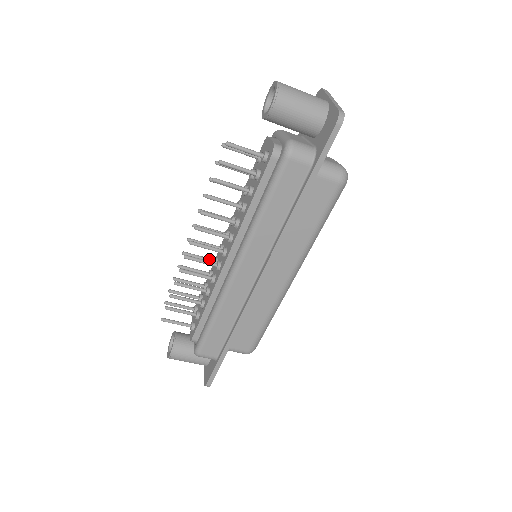
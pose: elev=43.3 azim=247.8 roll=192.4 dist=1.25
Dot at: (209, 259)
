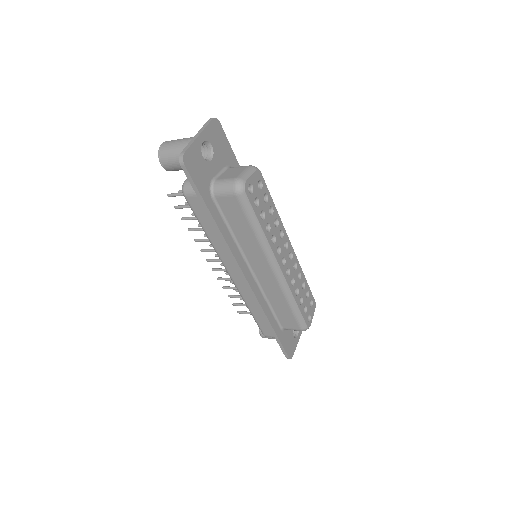
Dot at: occluded
